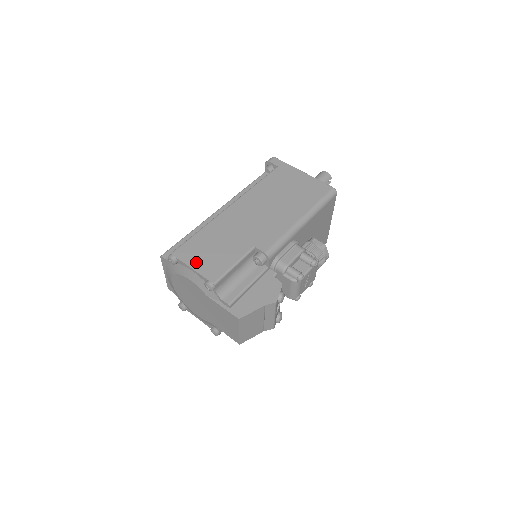
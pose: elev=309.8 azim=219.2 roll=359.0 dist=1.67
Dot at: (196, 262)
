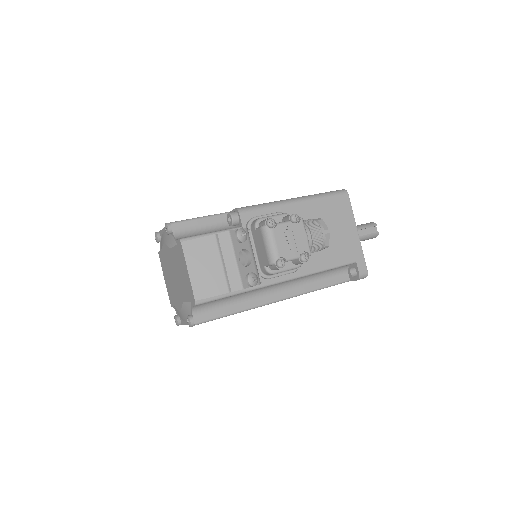
Dot at: occluded
